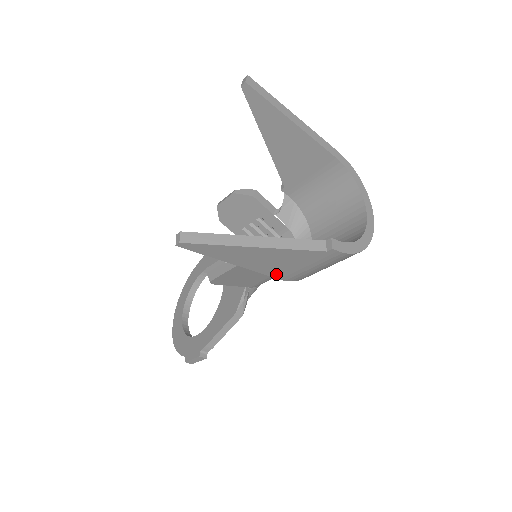
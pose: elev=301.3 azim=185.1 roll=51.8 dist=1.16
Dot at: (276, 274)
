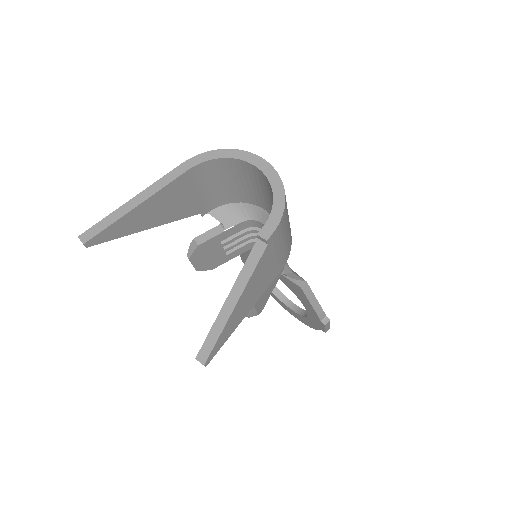
Dot at: (273, 277)
